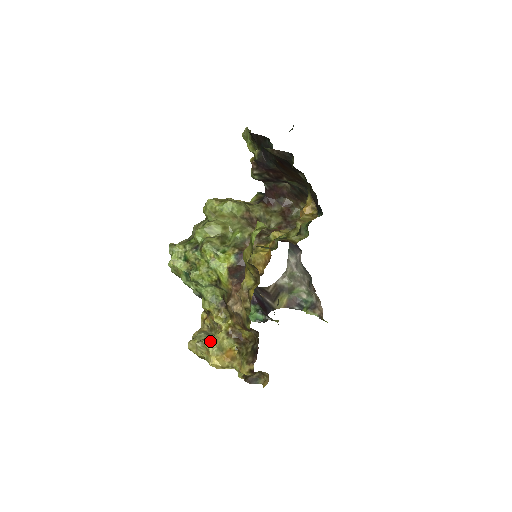
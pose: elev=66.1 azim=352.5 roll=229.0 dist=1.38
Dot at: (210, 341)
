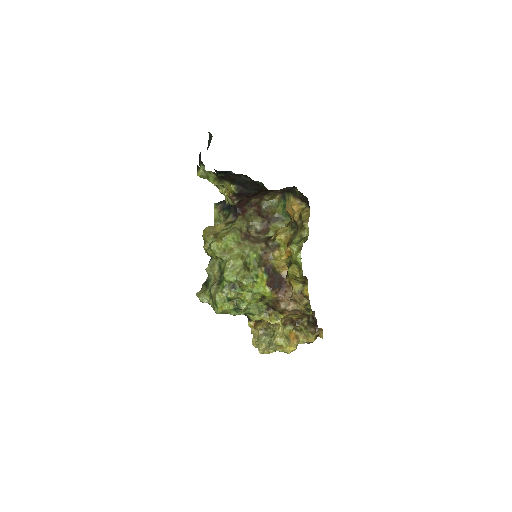
Dot at: (279, 339)
